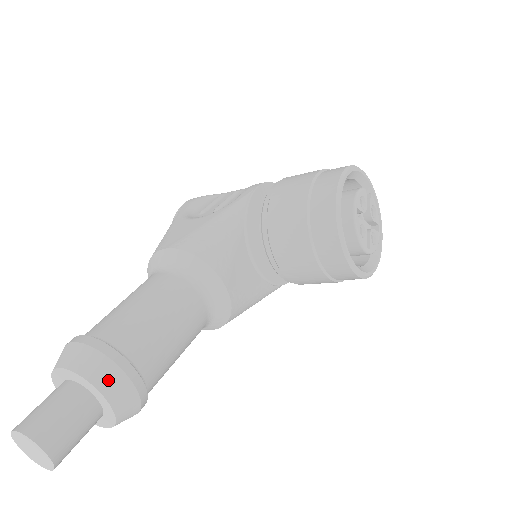
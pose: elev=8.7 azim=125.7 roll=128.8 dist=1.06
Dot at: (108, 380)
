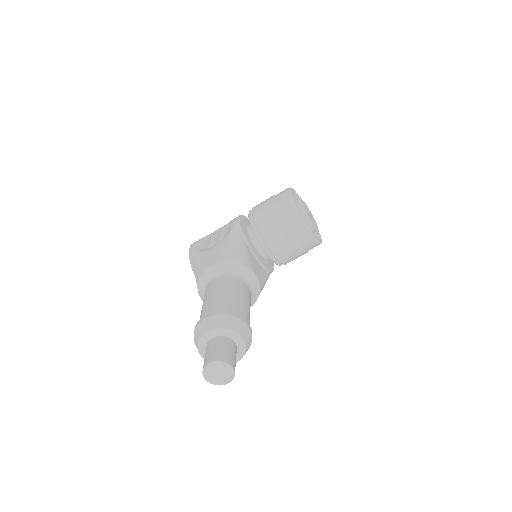
Dot at: (236, 326)
